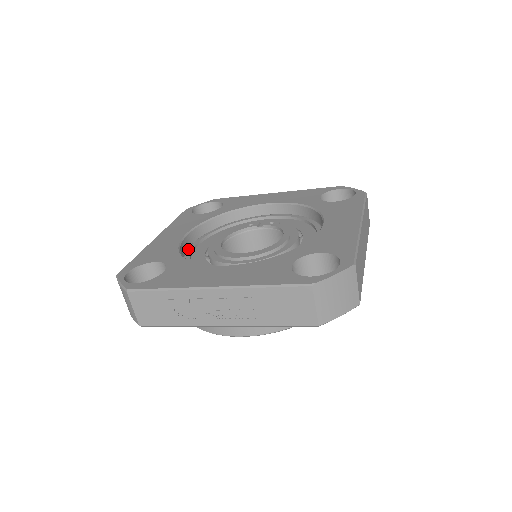
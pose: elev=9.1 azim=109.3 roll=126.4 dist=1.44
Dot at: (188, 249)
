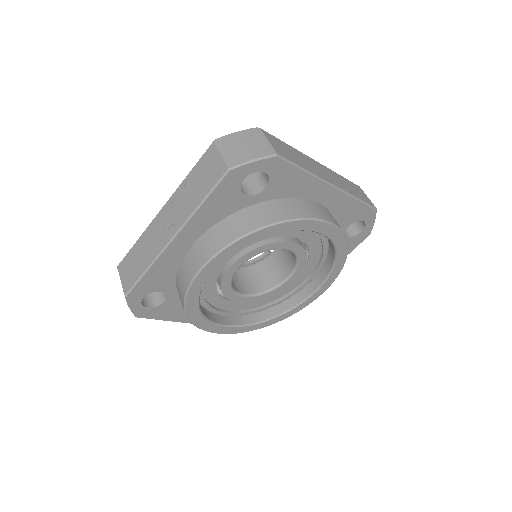
Dot at: occluded
